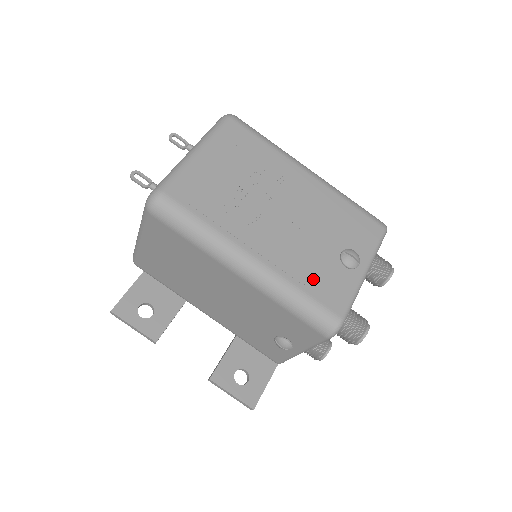
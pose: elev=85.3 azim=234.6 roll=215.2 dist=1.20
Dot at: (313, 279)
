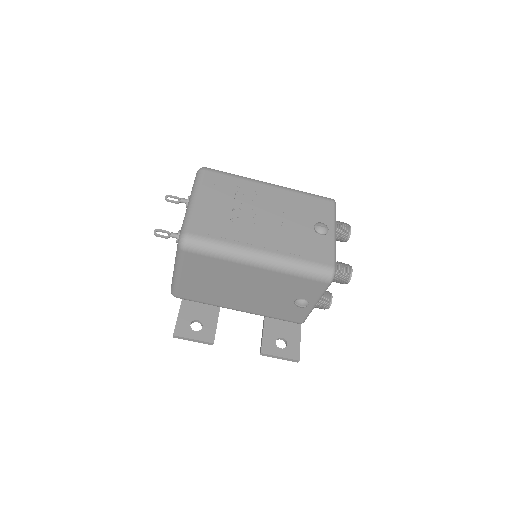
Dot at: (305, 250)
